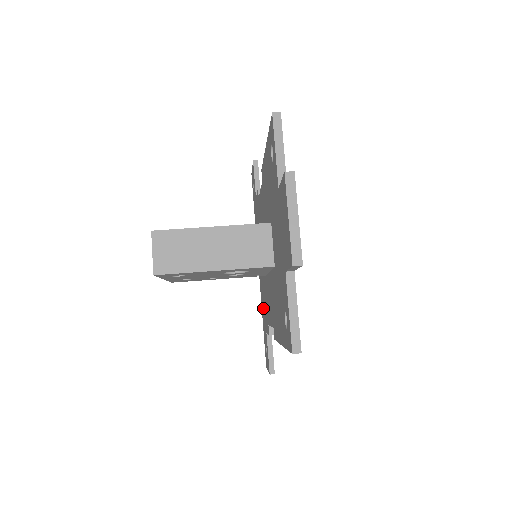
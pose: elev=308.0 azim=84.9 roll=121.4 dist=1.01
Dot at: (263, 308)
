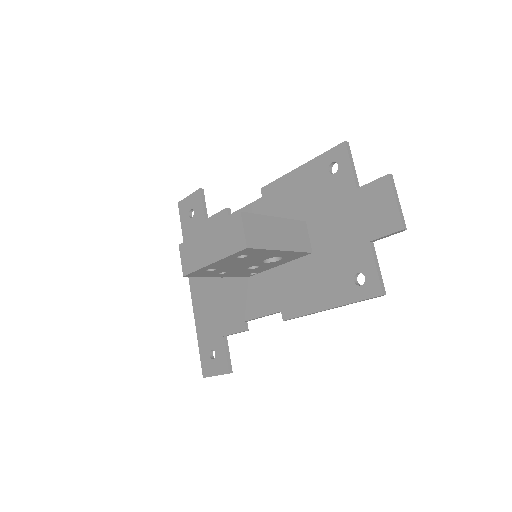
Dot at: (210, 317)
